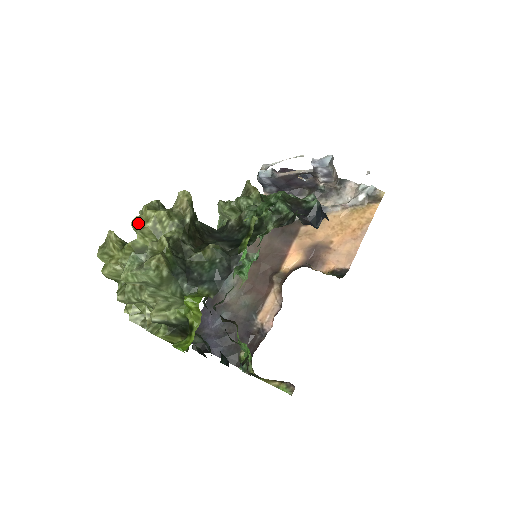
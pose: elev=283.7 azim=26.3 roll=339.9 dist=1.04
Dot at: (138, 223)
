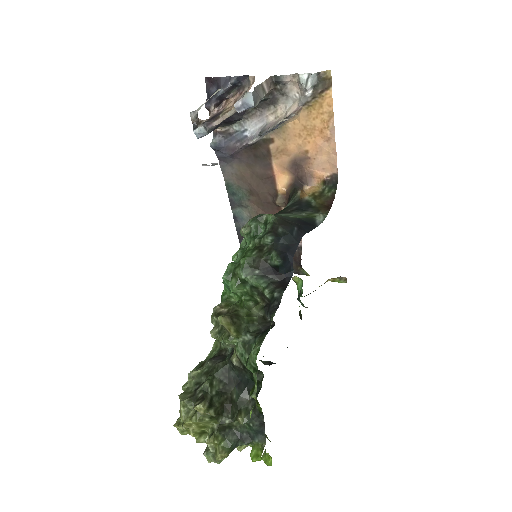
Dot at: occluded
